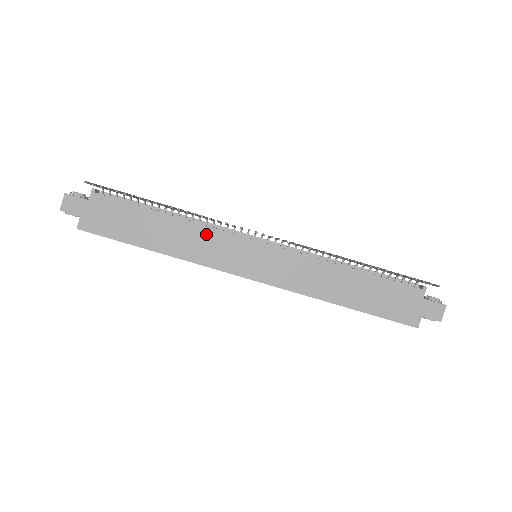
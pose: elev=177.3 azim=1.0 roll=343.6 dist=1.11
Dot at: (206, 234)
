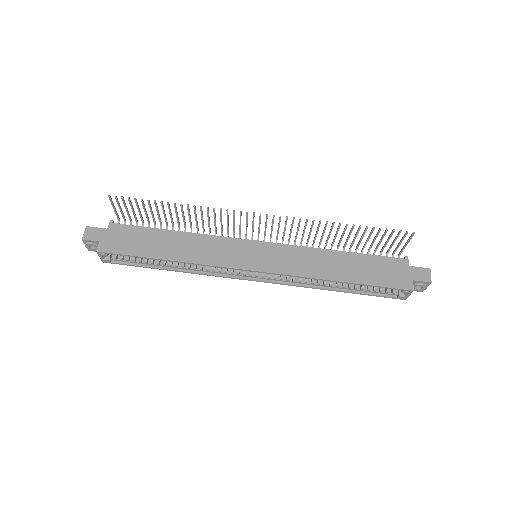
Dot at: (210, 241)
